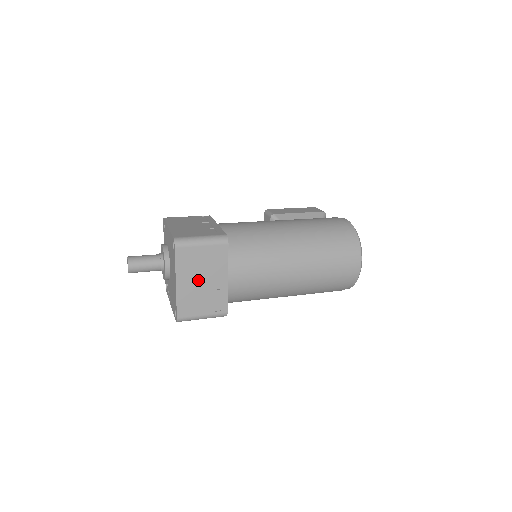
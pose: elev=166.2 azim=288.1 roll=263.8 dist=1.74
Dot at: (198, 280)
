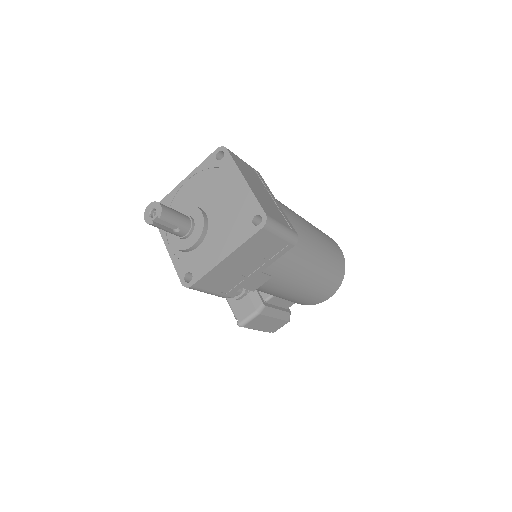
Dot at: (258, 188)
